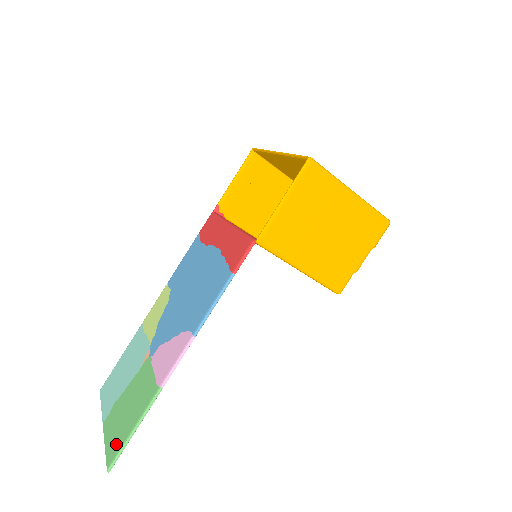
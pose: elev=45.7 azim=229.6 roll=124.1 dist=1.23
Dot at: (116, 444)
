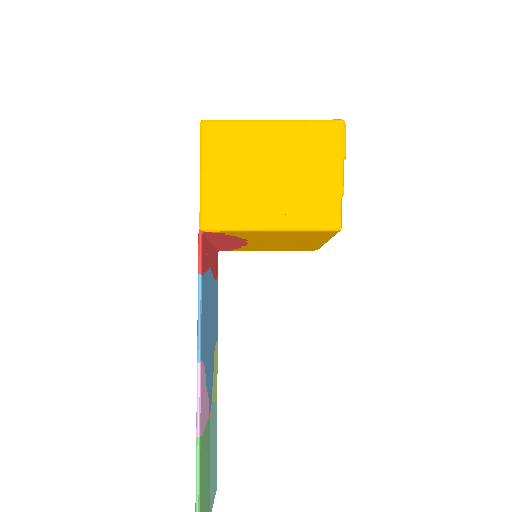
Dot at: out of frame
